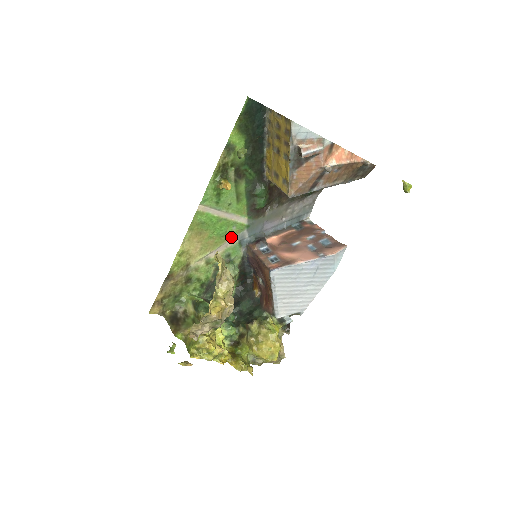
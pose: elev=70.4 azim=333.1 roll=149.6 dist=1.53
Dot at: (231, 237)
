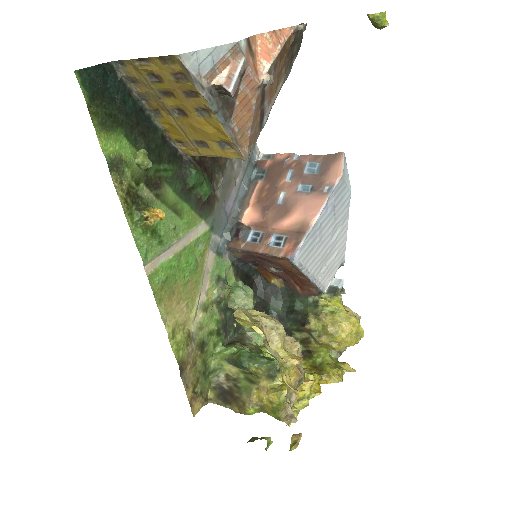
Dot at: (205, 258)
